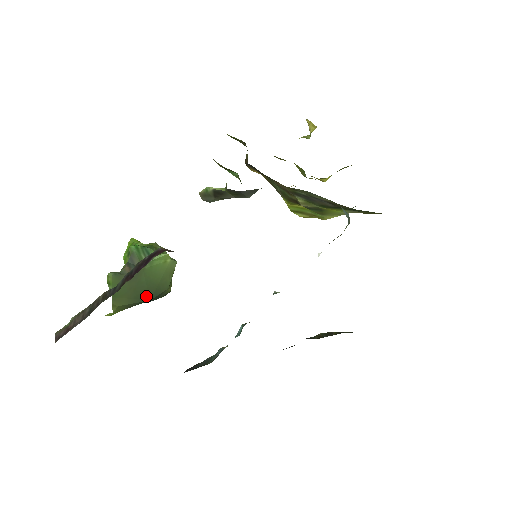
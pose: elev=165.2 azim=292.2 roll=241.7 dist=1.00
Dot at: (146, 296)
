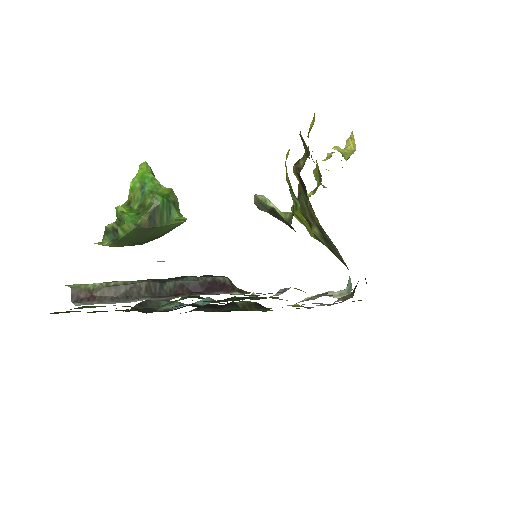
Dot at: (142, 242)
